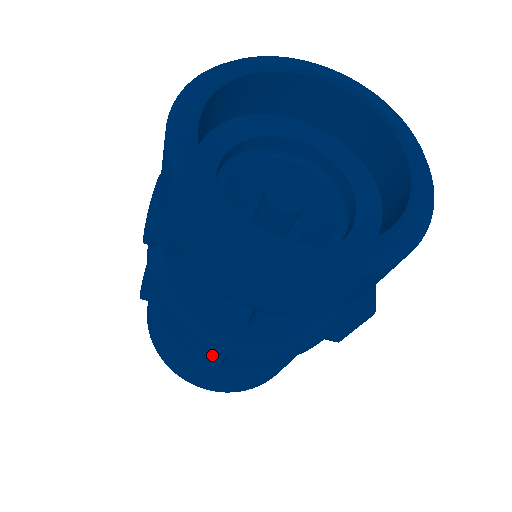
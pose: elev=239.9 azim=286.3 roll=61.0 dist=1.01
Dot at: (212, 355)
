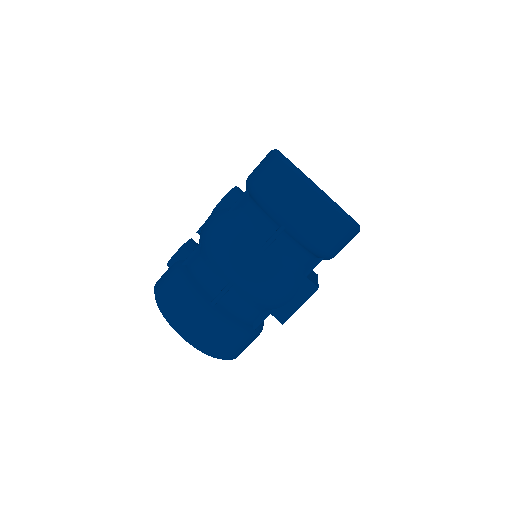
Dot at: (210, 292)
